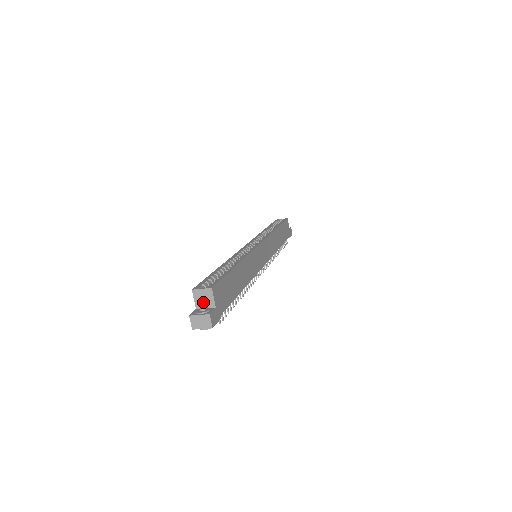
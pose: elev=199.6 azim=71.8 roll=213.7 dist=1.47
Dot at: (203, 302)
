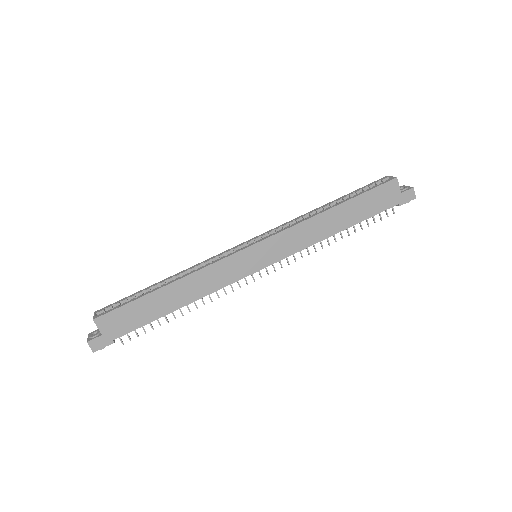
Dot at: occluded
